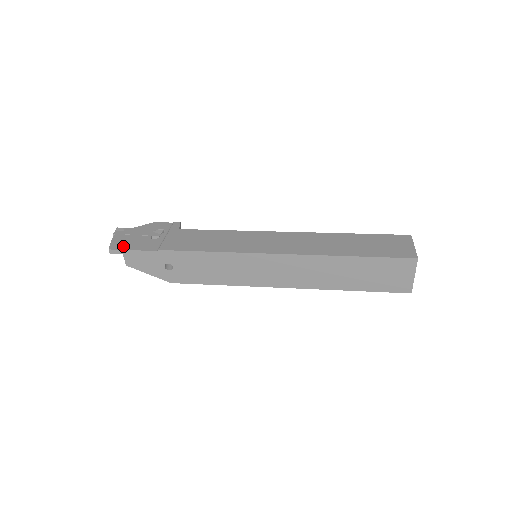
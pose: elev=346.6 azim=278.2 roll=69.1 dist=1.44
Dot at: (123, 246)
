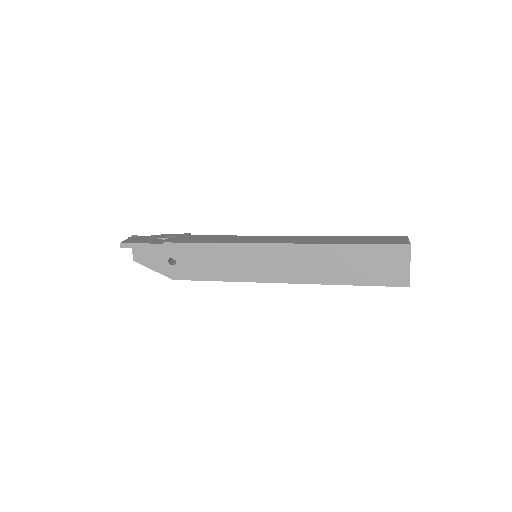
Dot at: (133, 242)
